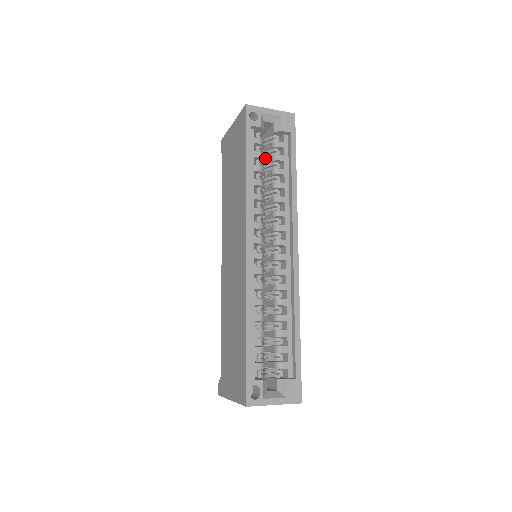
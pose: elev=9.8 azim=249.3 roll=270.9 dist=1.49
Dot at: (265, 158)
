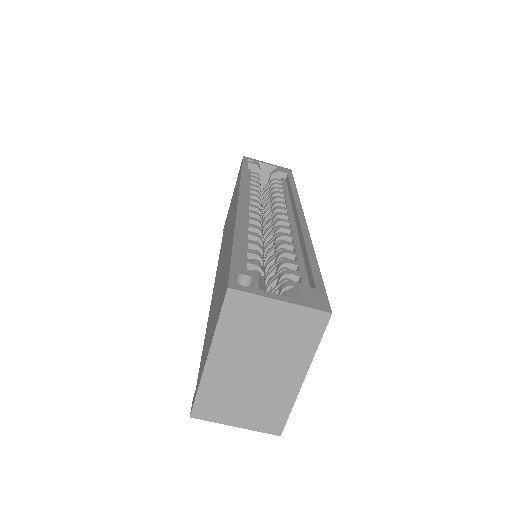
Dot at: (264, 194)
